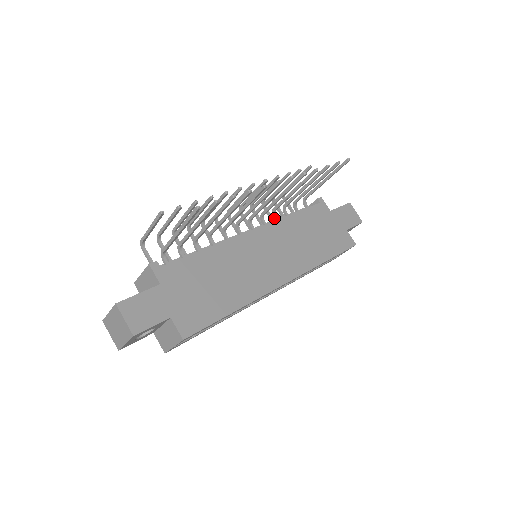
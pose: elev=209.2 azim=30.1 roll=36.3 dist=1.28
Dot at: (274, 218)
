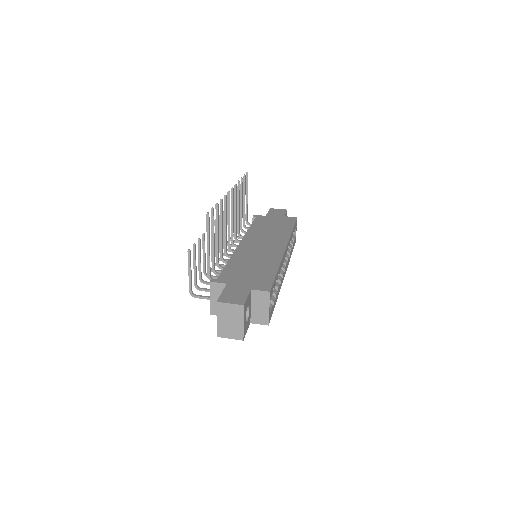
Dot at: occluded
